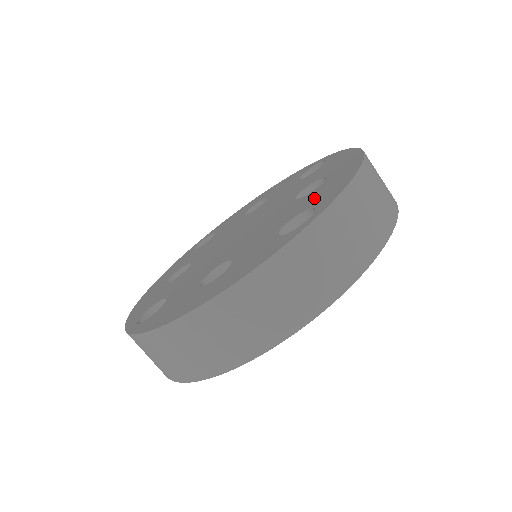
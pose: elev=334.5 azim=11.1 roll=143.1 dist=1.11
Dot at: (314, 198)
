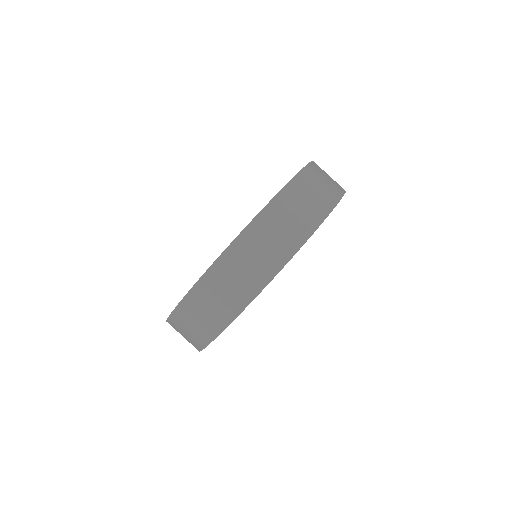
Dot at: occluded
